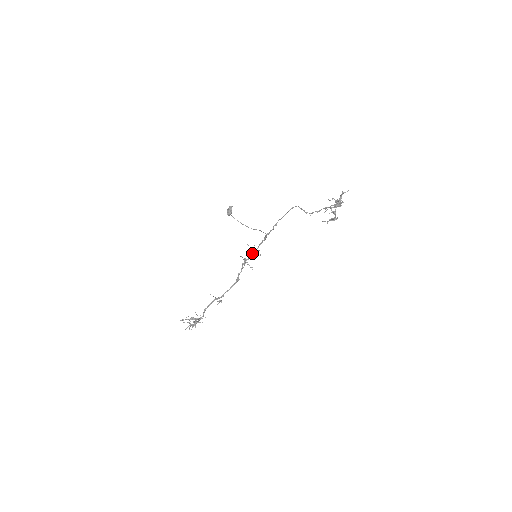
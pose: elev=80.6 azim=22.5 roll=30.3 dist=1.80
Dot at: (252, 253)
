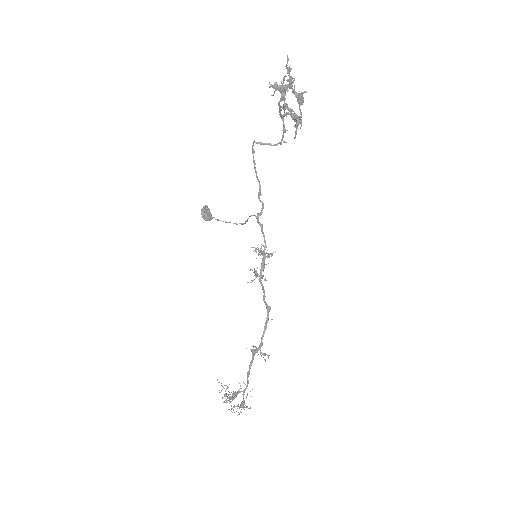
Dot at: occluded
